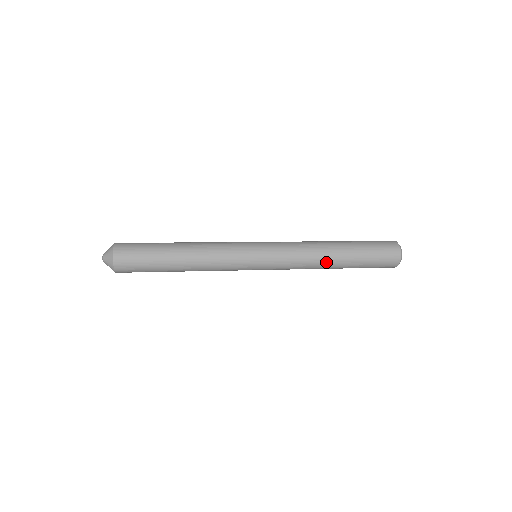
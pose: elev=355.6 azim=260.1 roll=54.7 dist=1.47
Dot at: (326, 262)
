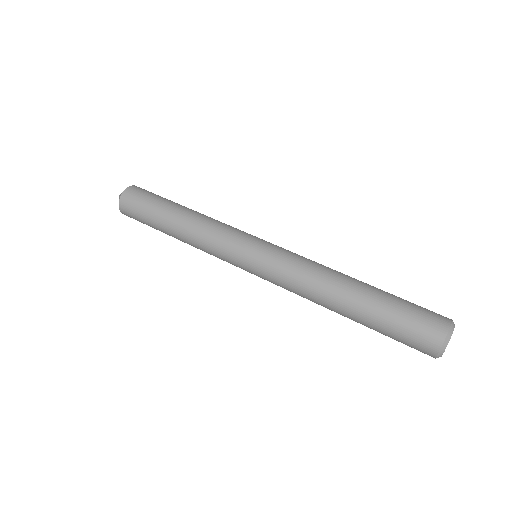
Dot at: occluded
